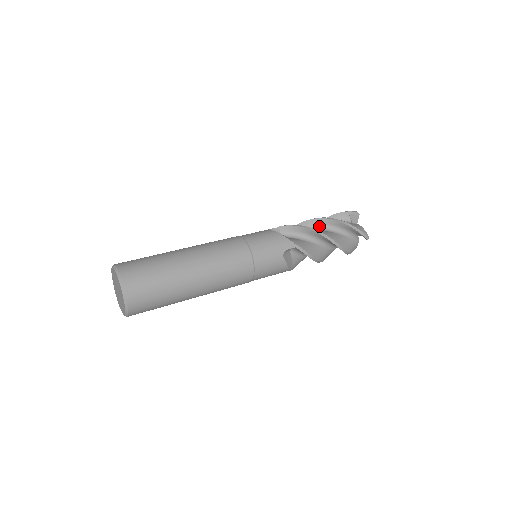
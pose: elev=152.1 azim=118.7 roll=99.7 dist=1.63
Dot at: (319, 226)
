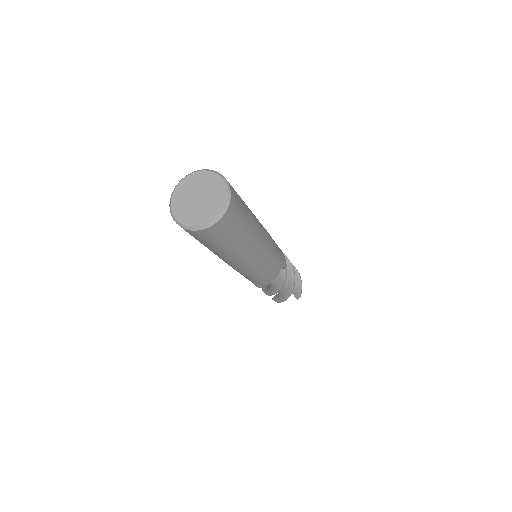
Dot at: occluded
